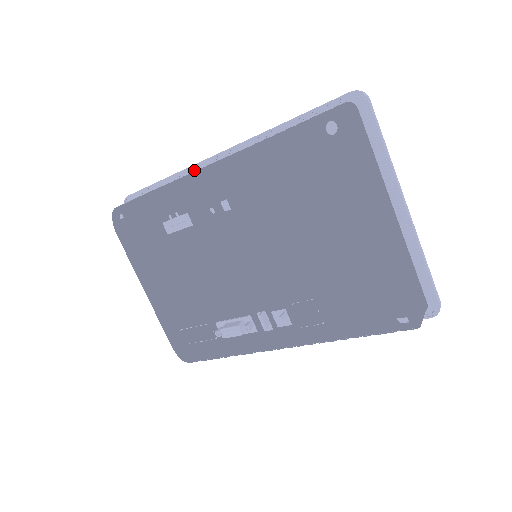
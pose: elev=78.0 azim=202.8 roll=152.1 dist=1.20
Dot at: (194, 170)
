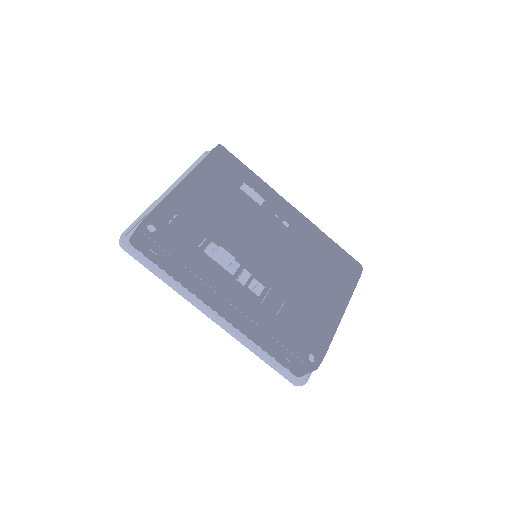
Dot at: occluded
